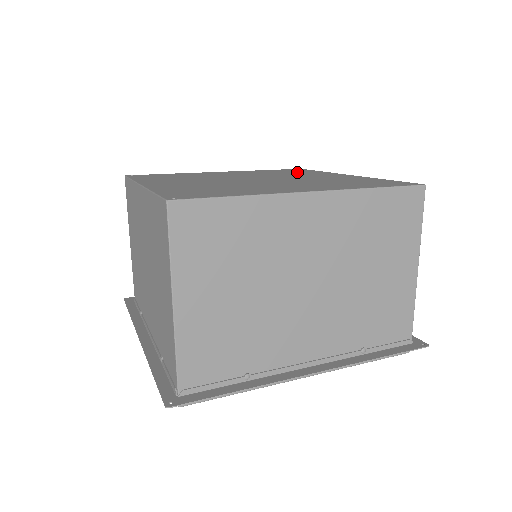
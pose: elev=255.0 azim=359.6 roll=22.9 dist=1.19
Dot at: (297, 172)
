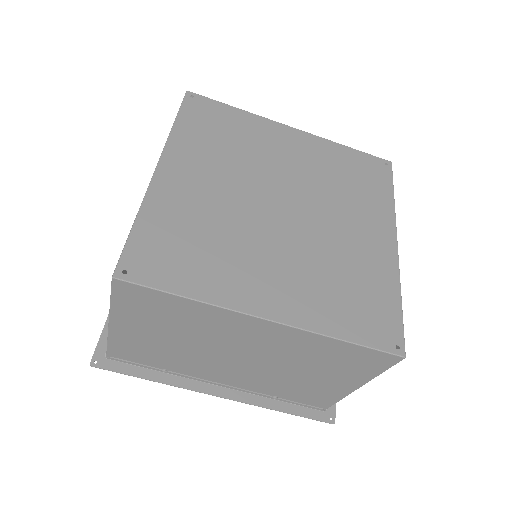
Dot at: (363, 187)
